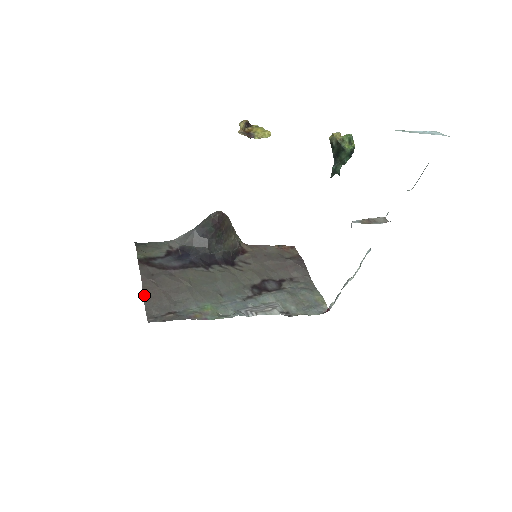
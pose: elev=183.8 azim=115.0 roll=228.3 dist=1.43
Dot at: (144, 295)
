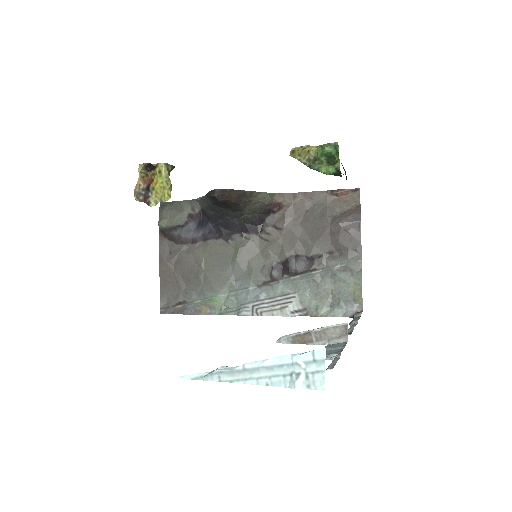
Dot at: (160, 279)
